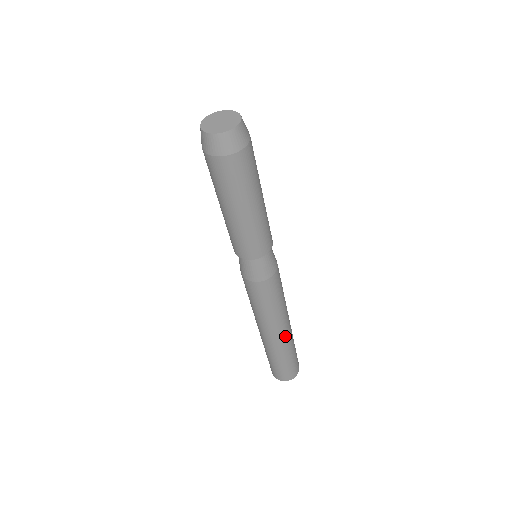
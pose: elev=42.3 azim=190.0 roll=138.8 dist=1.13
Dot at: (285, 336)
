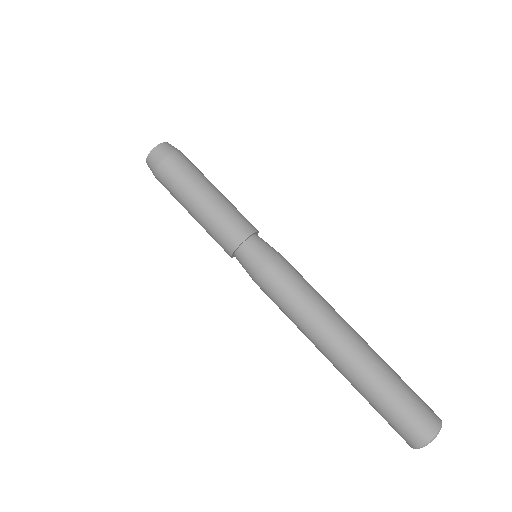
Dot at: (356, 345)
